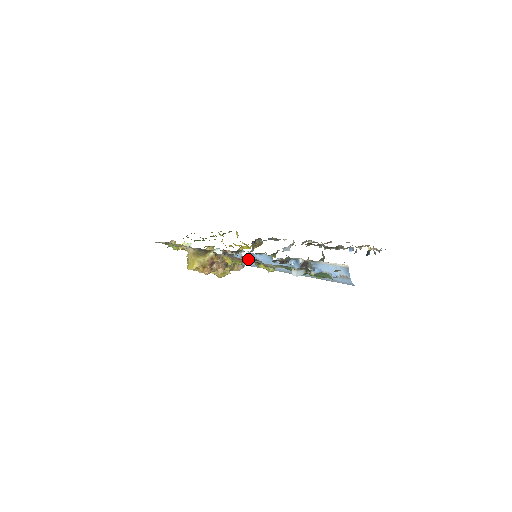
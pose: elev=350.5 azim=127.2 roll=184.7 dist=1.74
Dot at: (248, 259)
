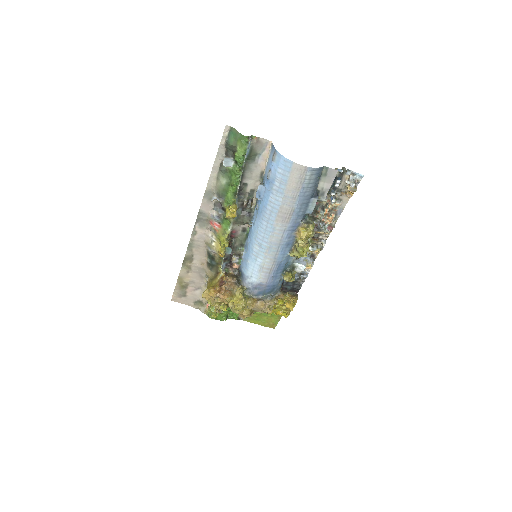
Dot at: (214, 206)
